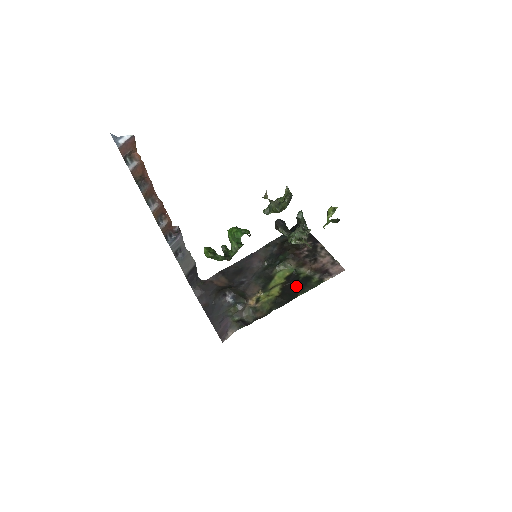
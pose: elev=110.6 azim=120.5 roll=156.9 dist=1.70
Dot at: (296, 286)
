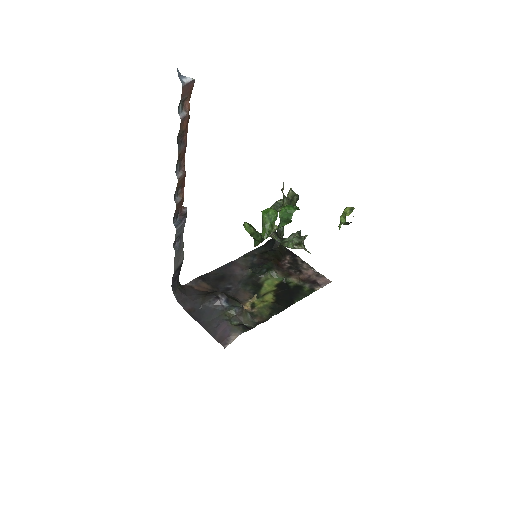
Dot at: (290, 293)
